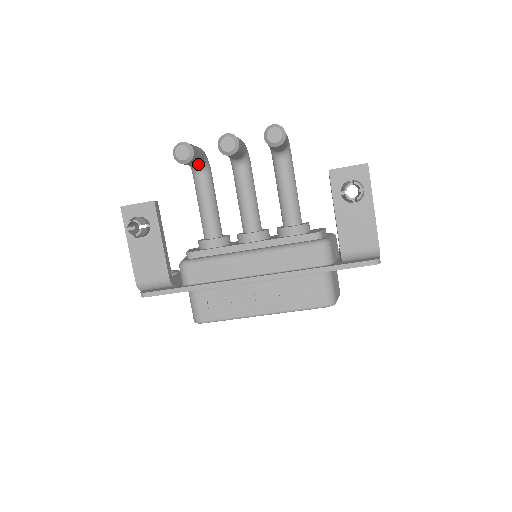
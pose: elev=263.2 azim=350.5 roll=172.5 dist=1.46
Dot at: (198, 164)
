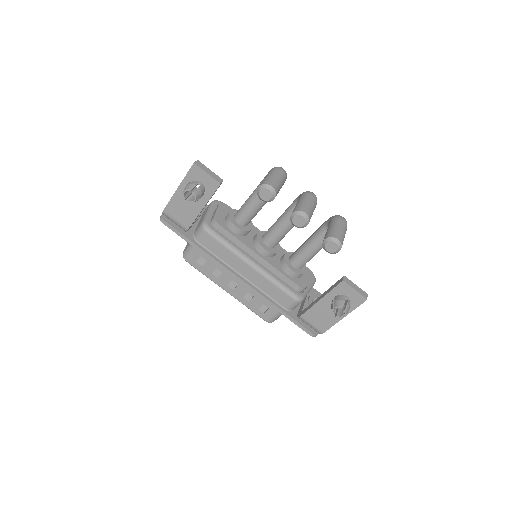
Dot at: occluded
